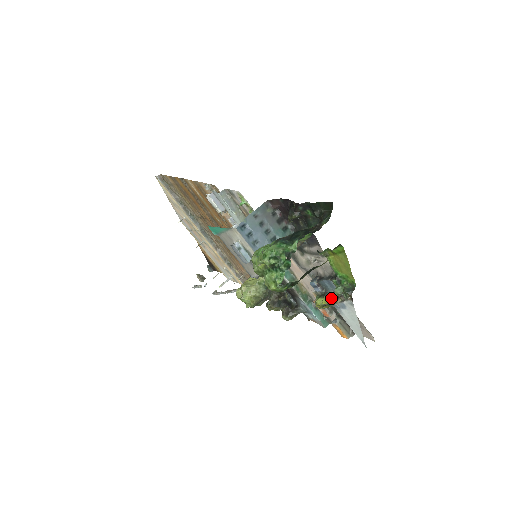
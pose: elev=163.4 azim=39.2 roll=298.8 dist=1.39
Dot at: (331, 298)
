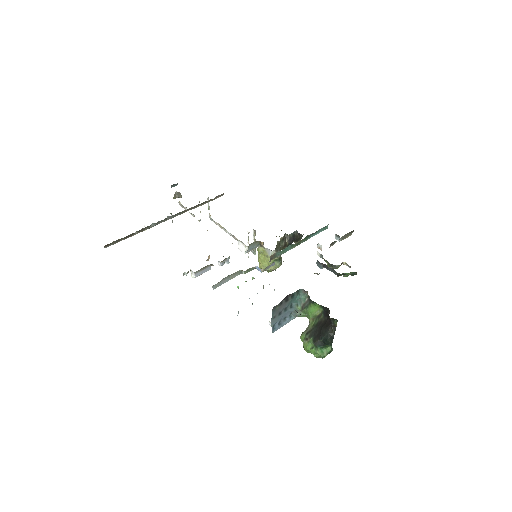
Dot at: occluded
